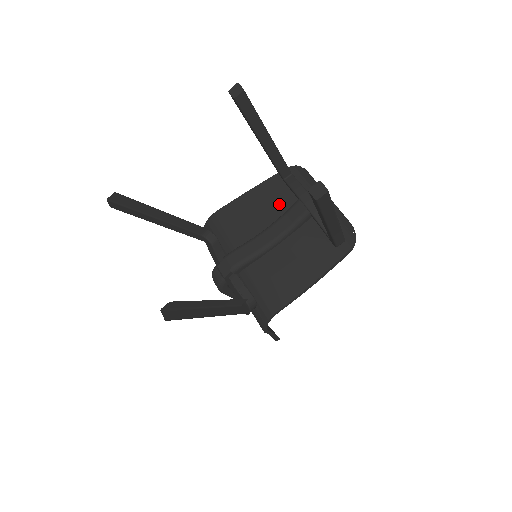
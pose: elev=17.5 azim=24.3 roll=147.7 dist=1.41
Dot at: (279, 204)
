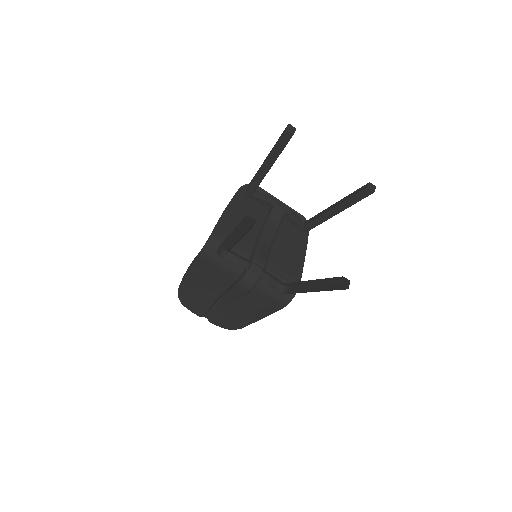
Dot at: (254, 213)
